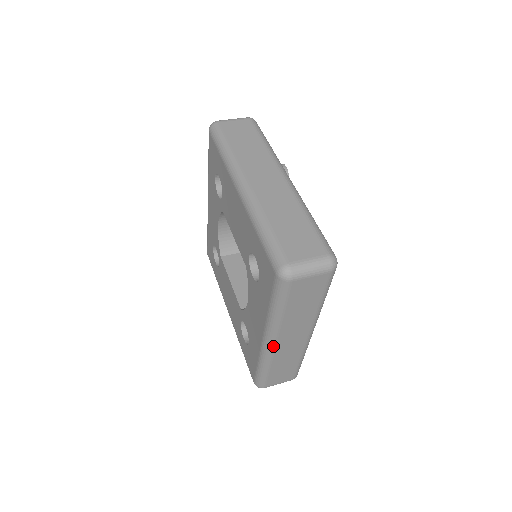
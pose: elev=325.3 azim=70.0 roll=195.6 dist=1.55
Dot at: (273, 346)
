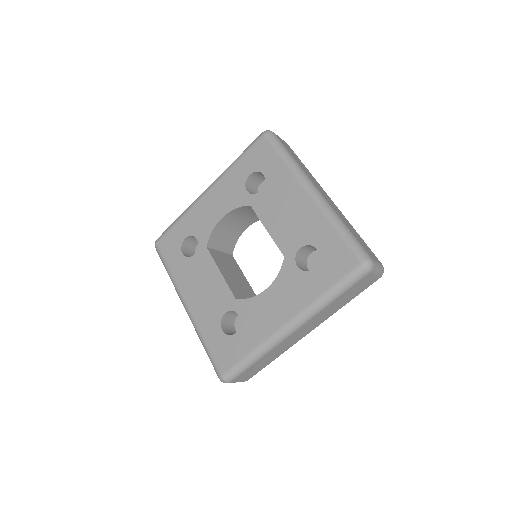
Dot at: (291, 333)
